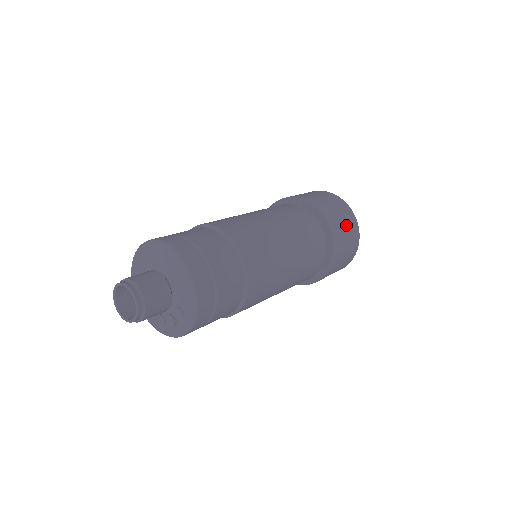
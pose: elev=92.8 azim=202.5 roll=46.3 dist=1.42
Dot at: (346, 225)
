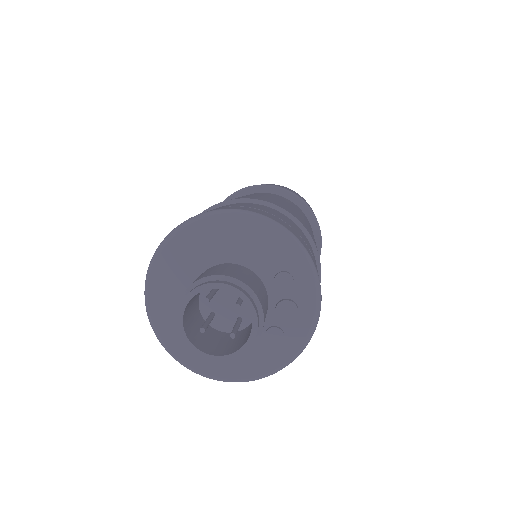
Dot at: occluded
